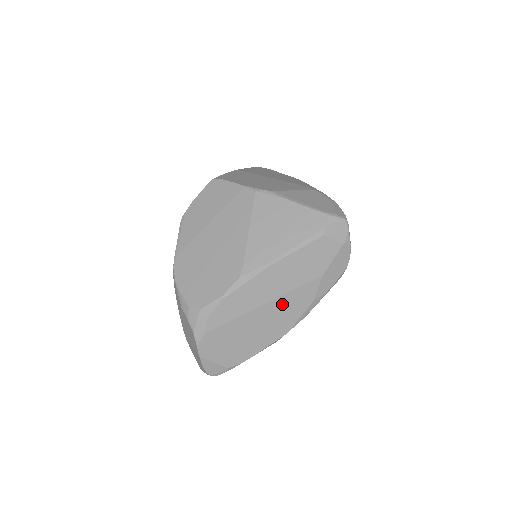
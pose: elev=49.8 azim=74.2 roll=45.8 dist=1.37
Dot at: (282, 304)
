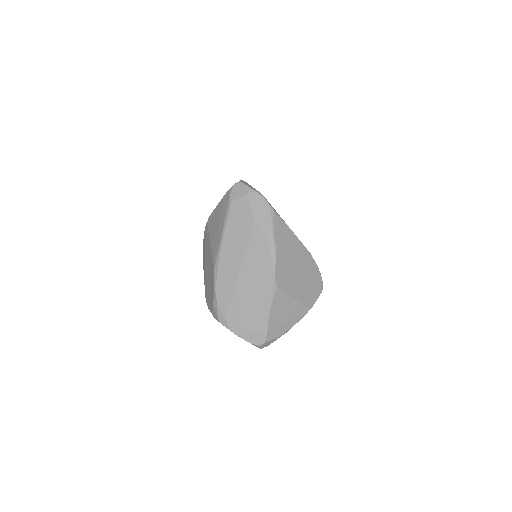
Dot at: (251, 260)
